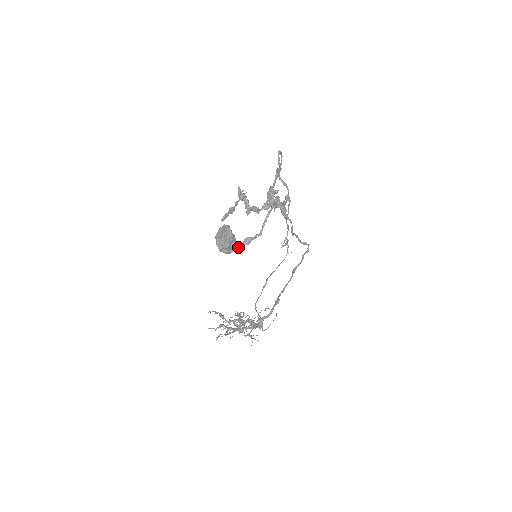
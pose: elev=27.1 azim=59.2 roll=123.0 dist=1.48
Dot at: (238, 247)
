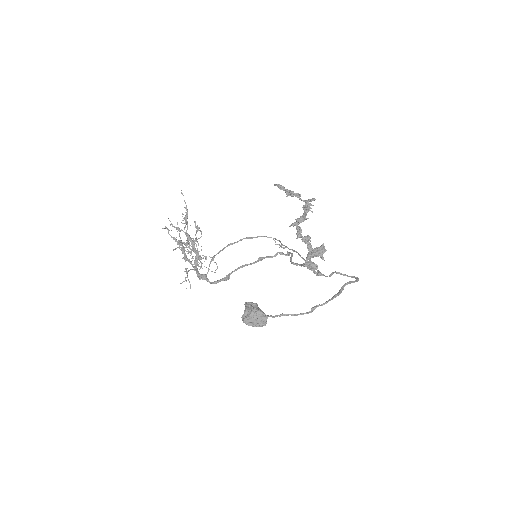
Dot at: occluded
